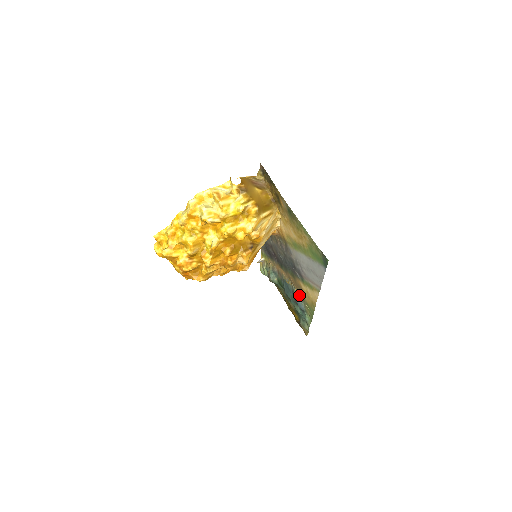
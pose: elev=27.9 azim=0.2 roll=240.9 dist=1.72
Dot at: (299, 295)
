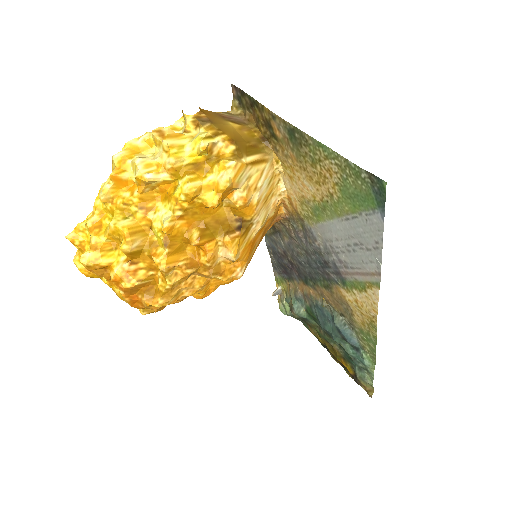
Dot at: (344, 320)
